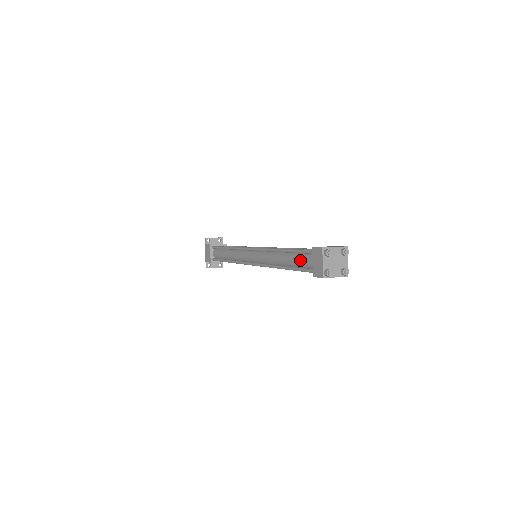
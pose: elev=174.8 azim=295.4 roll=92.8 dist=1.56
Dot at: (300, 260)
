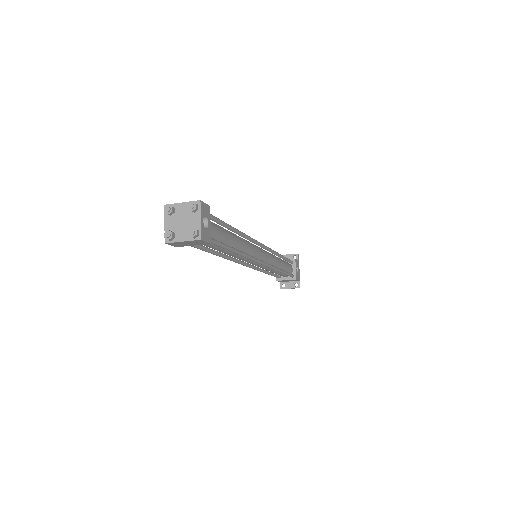
Dot at: occluded
